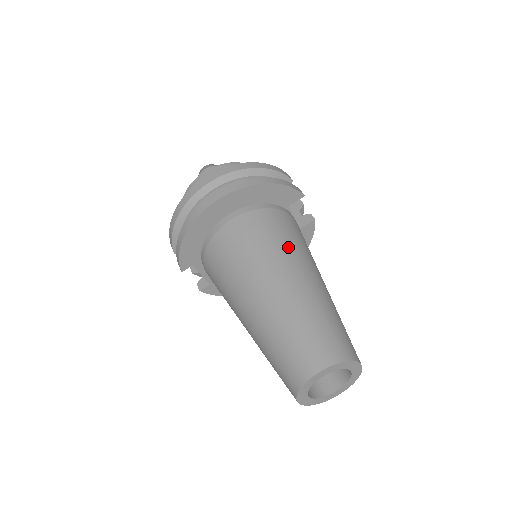
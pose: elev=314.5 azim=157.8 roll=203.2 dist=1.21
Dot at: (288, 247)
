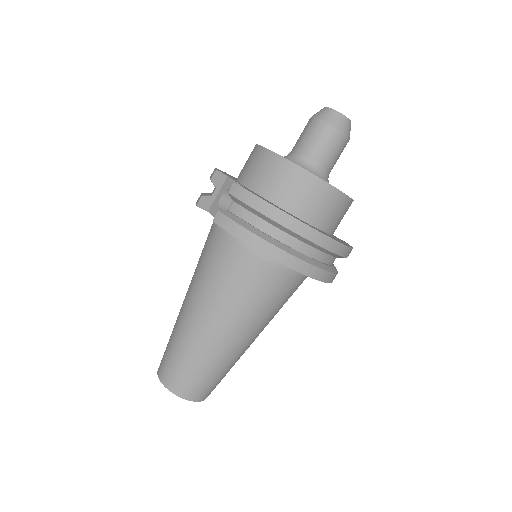
Dot at: occluded
